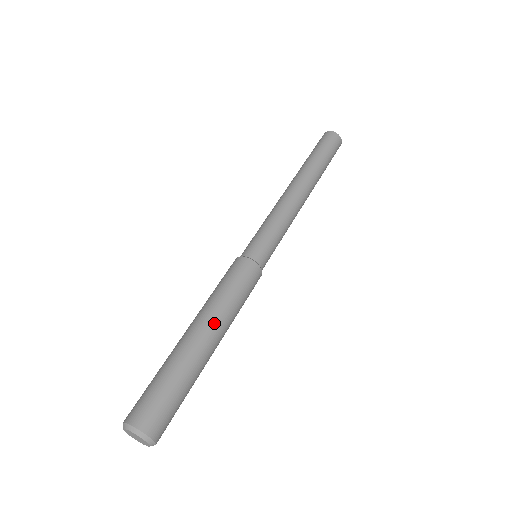
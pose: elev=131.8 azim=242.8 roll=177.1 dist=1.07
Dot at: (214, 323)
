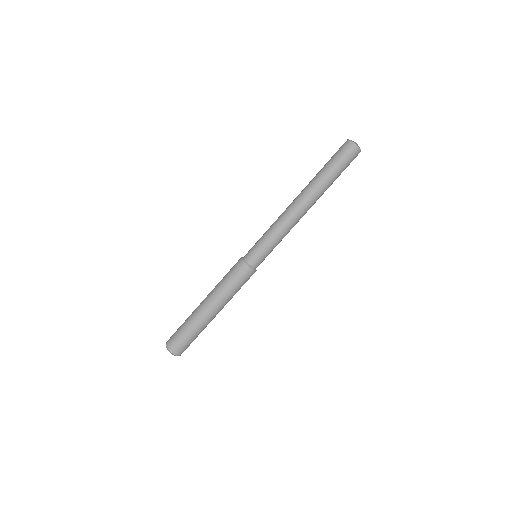
Dot at: (212, 300)
